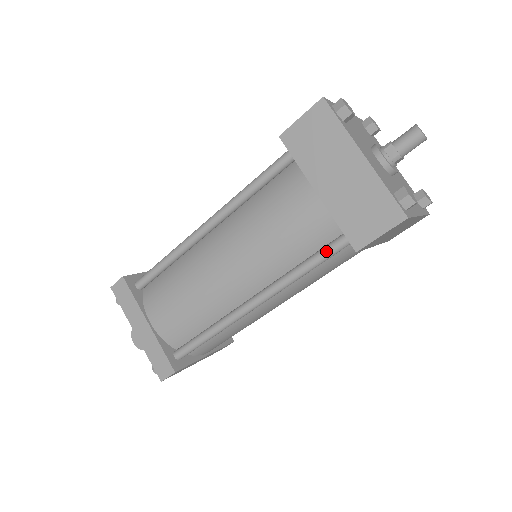
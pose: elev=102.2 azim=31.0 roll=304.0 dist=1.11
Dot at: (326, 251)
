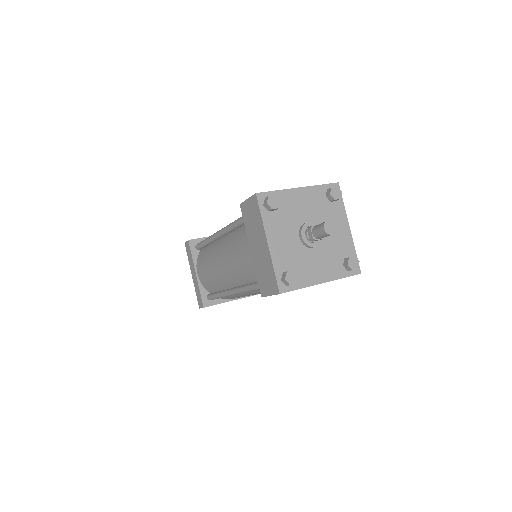
Dot at: (257, 285)
